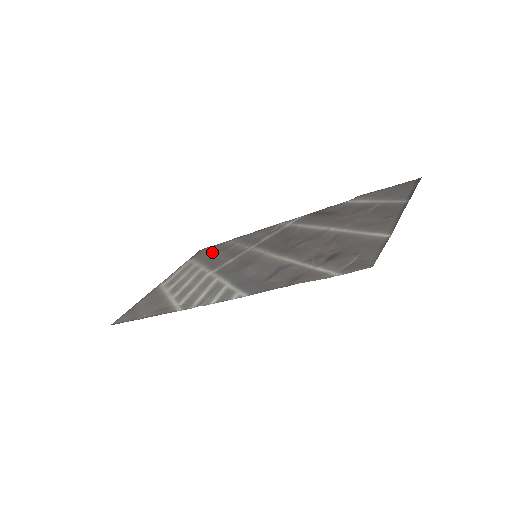
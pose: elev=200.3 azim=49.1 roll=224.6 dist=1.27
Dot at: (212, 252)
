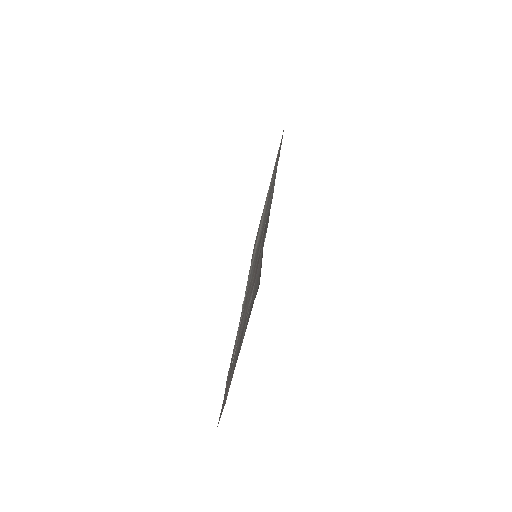
Dot at: occluded
